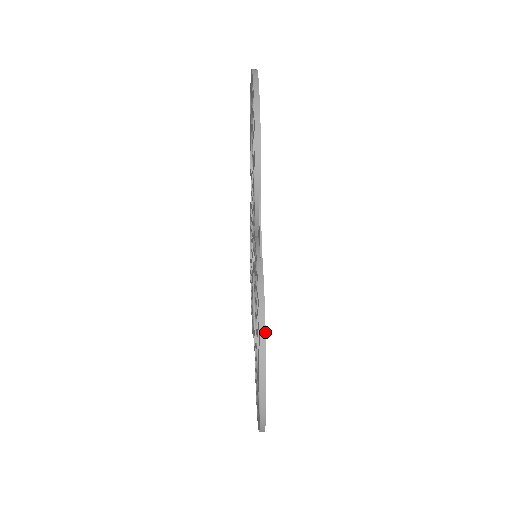
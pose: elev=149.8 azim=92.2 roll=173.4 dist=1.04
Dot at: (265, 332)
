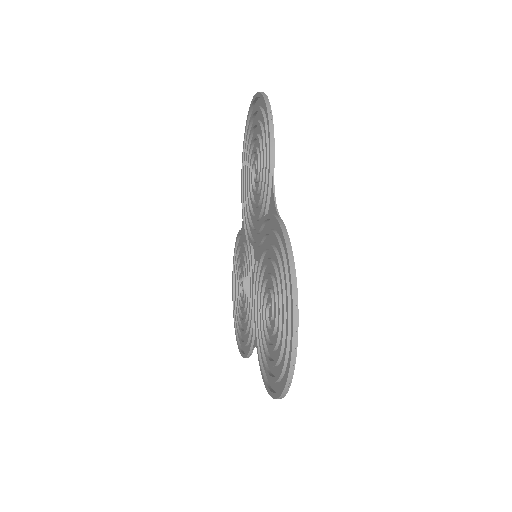
Dot at: (294, 262)
